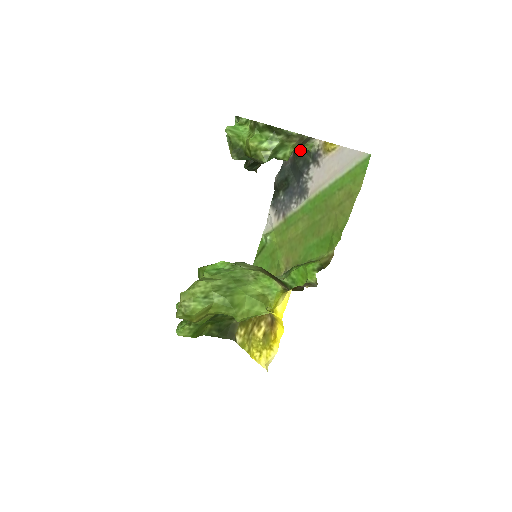
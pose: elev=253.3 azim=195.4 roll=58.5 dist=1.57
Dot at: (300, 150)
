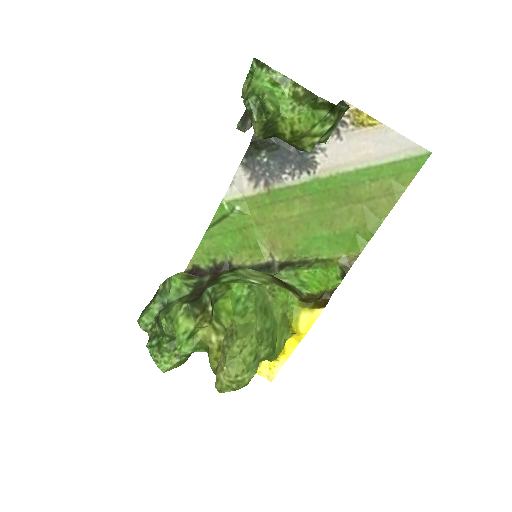
Dot at: occluded
